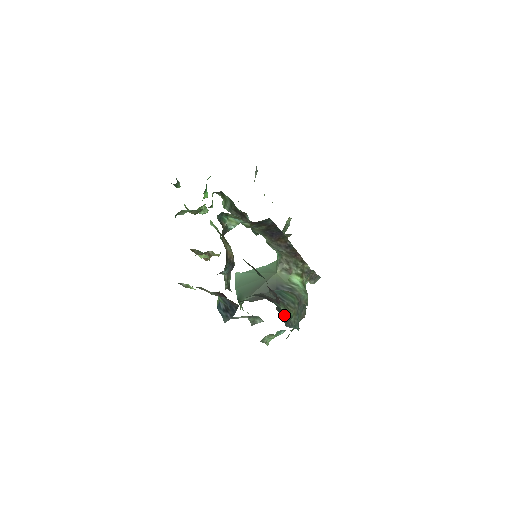
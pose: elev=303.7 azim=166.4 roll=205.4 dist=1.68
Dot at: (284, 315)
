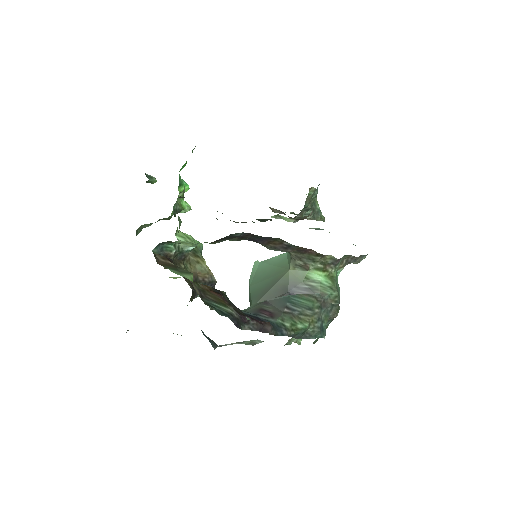
Dot at: (290, 332)
